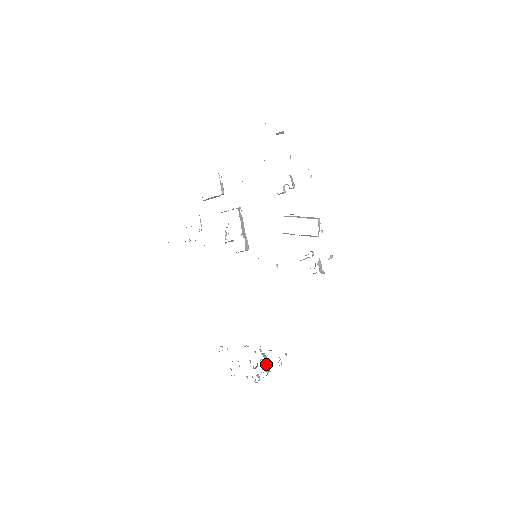
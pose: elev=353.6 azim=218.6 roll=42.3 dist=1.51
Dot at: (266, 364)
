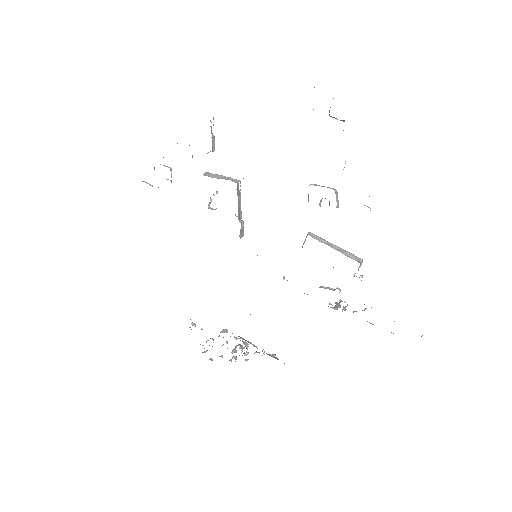
Dot at: (247, 352)
